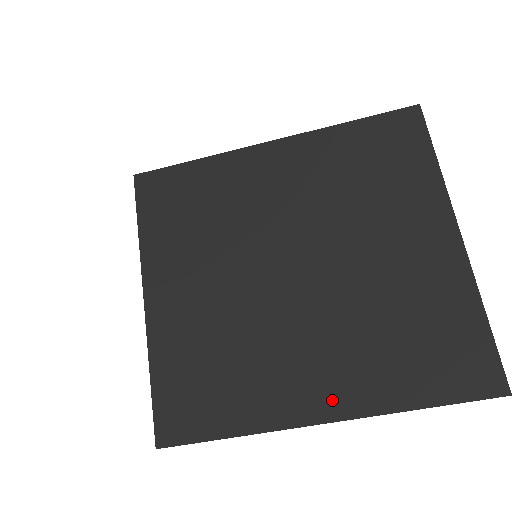
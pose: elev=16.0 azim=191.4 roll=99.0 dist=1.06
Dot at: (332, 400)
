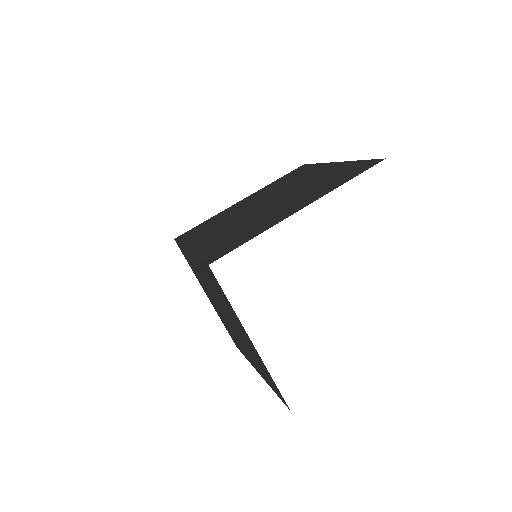
Dot at: (303, 204)
